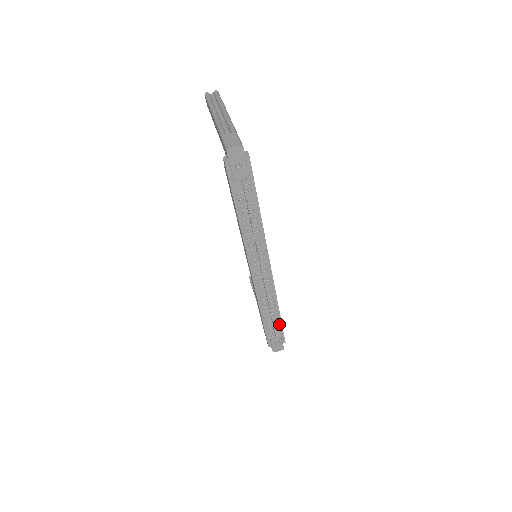
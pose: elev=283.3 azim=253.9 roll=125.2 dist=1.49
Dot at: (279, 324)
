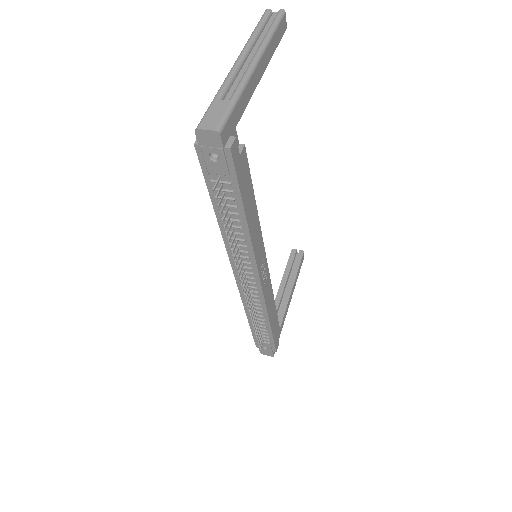
Dot at: (269, 334)
